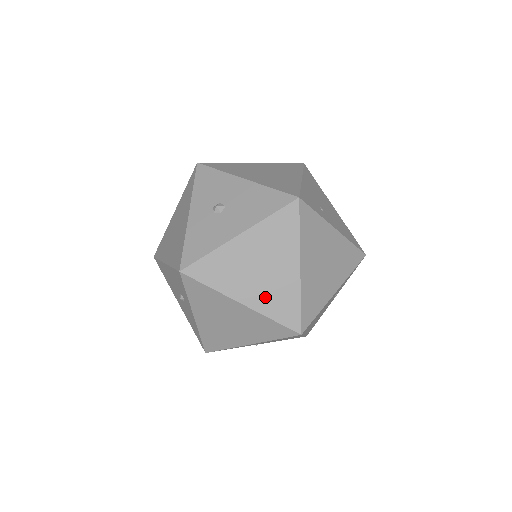
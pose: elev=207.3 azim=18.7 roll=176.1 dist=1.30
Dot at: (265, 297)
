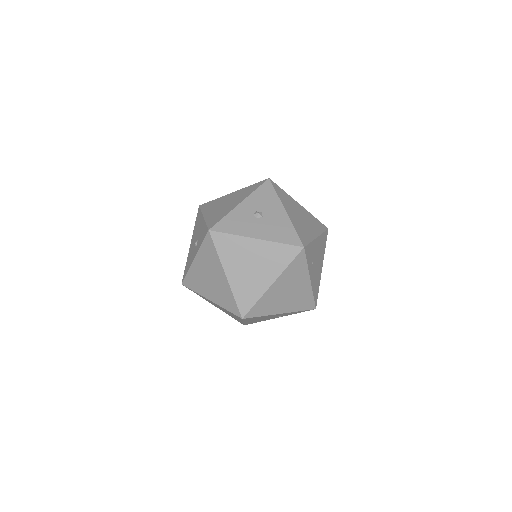
Dot at: (241, 283)
